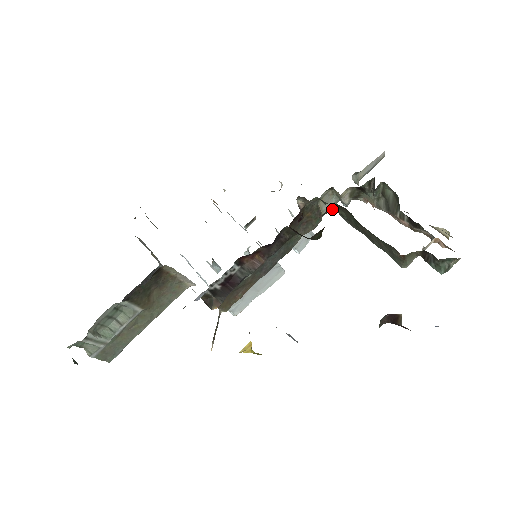
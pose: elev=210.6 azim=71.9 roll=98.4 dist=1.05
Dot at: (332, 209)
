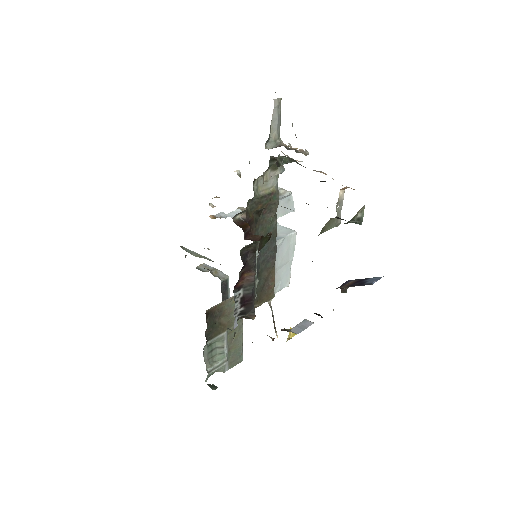
Dot at: (260, 211)
